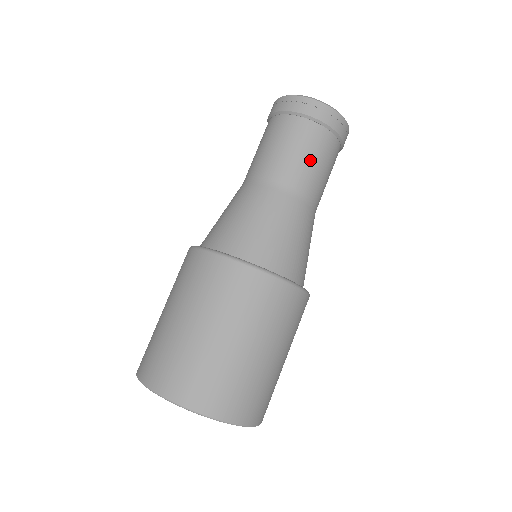
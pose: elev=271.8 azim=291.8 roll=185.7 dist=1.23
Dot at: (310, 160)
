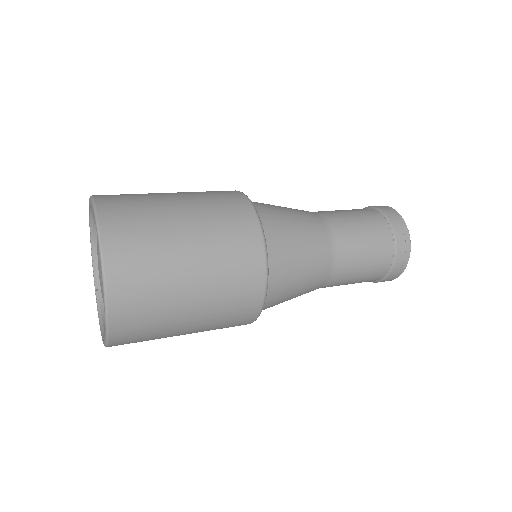
Dot at: (364, 245)
